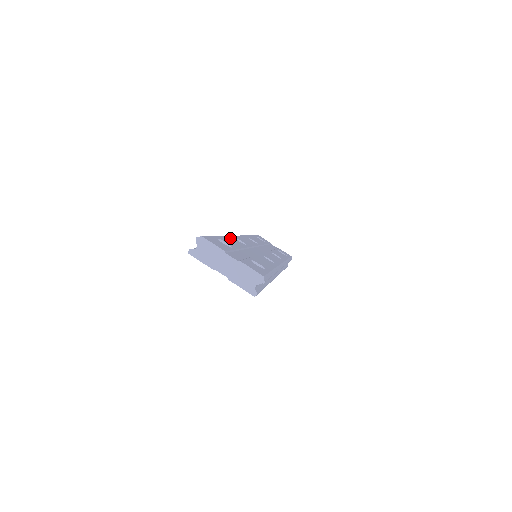
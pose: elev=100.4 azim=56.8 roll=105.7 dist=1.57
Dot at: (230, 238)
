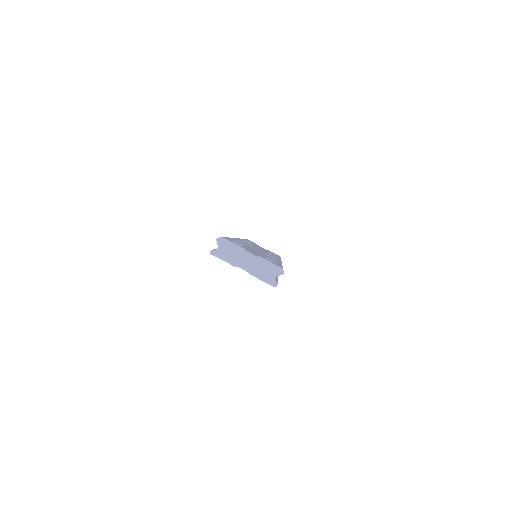
Dot at: occluded
